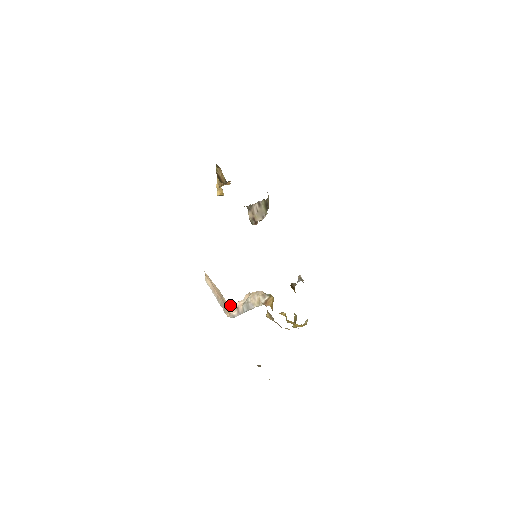
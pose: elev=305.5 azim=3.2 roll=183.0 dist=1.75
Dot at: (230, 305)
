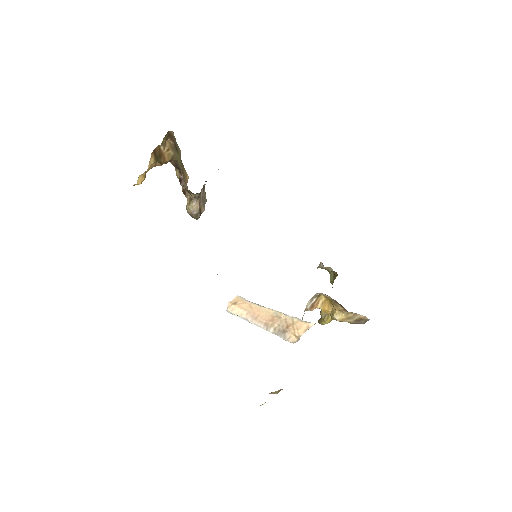
Dot at: (312, 324)
